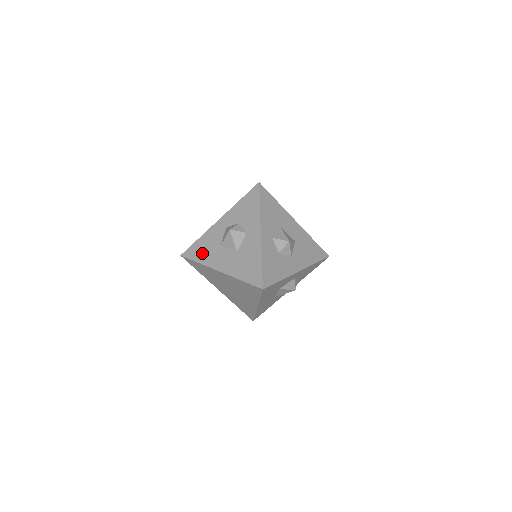
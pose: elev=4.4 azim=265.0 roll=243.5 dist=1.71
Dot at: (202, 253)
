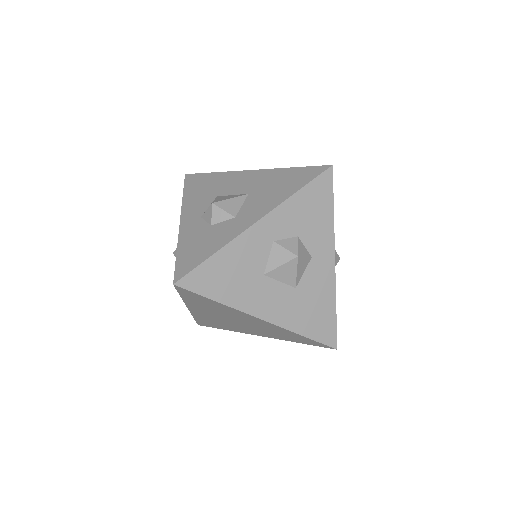
Dot at: (226, 285)
